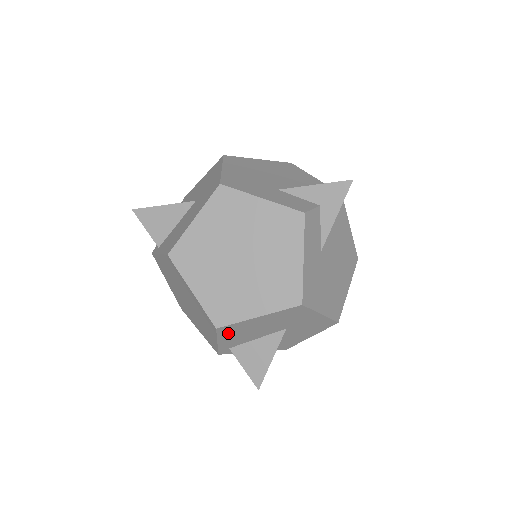
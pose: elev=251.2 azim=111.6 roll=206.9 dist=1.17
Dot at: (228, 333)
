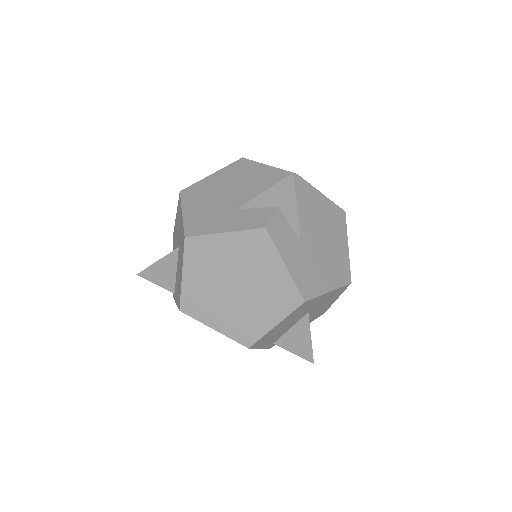
Dot at: (262, 343)
